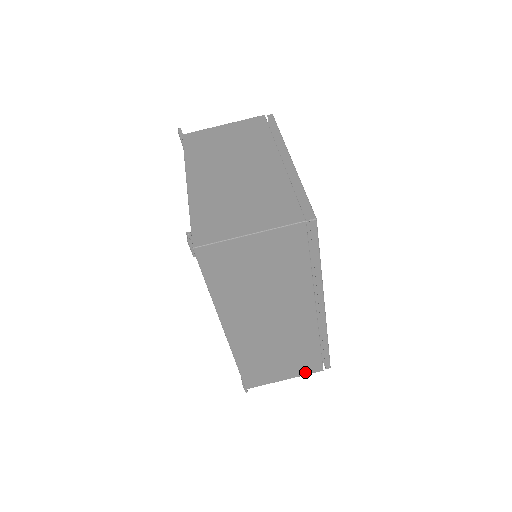
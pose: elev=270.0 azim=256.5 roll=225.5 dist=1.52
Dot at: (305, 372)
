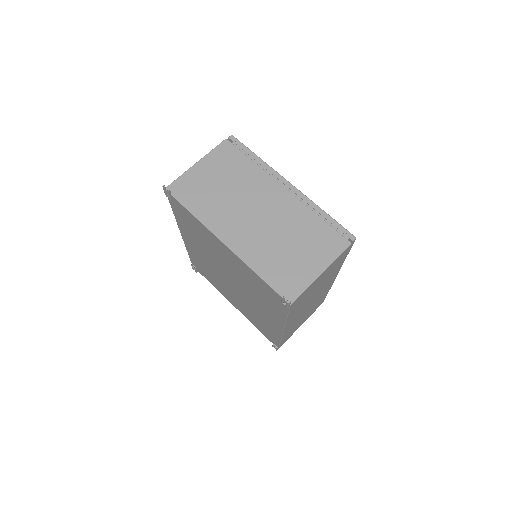
Dot at: (311, 314)
